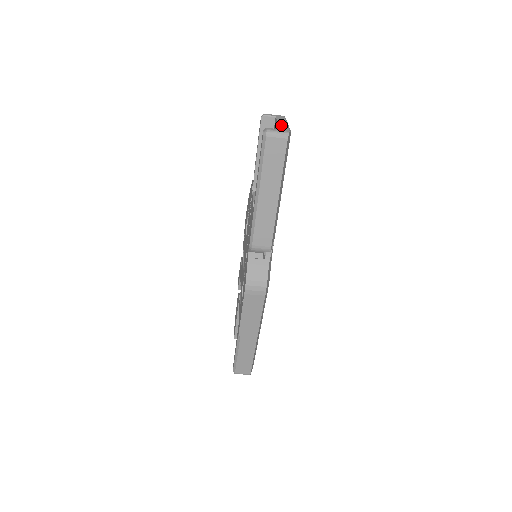
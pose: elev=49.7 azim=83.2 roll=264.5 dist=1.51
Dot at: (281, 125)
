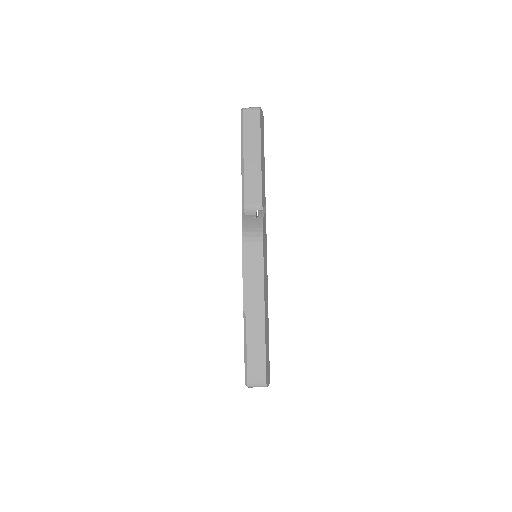
Dot at: occluded
